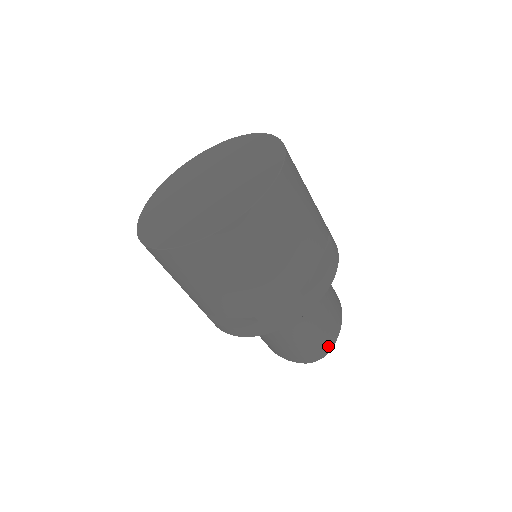
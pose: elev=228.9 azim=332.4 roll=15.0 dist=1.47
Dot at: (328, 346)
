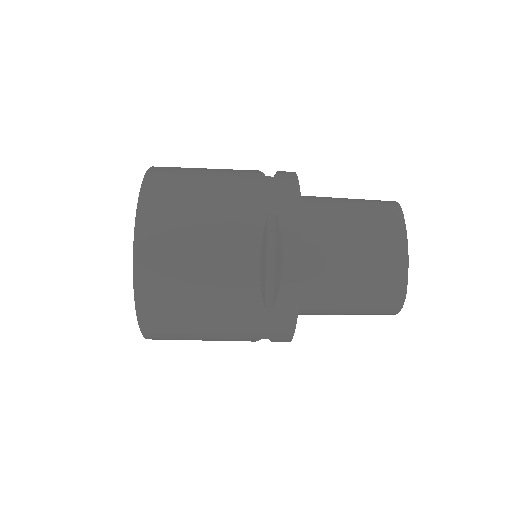
Dot at: (396, 294)
